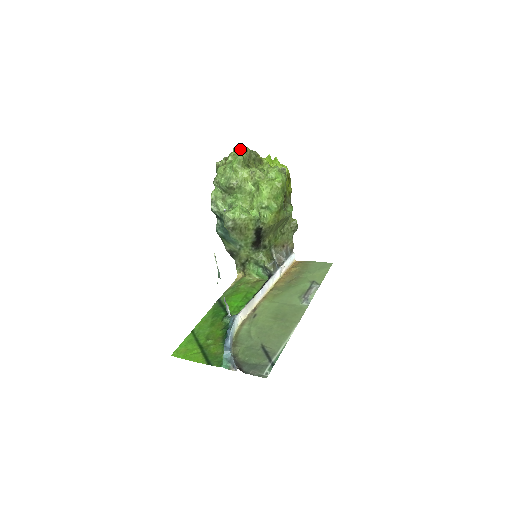
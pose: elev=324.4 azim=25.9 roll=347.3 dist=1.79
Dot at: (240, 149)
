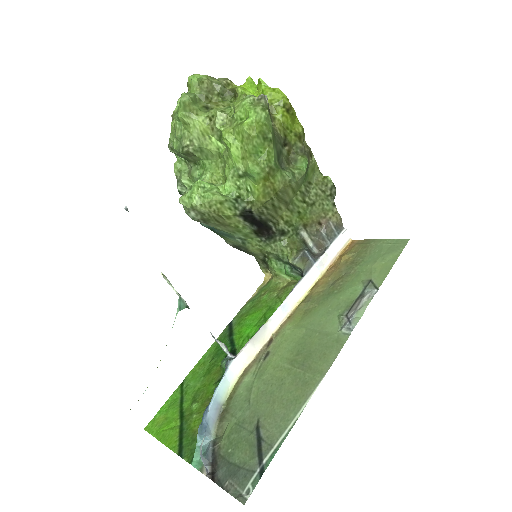
Dot at: occluded
